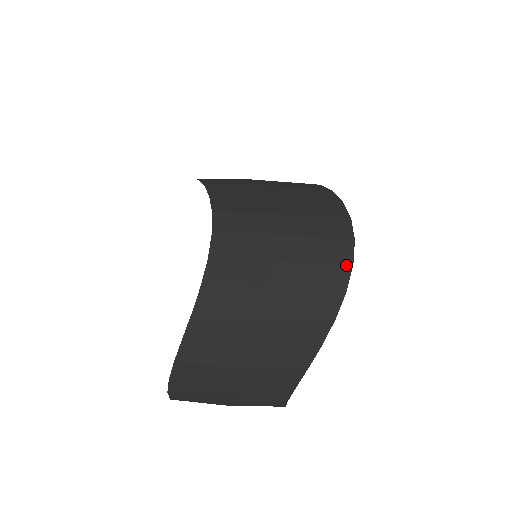
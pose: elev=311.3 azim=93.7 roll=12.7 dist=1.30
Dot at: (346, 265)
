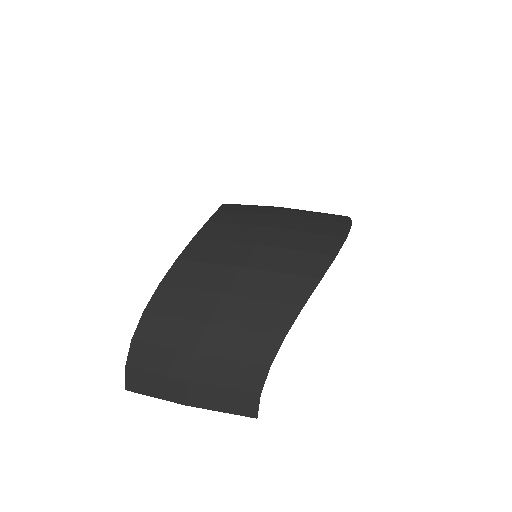
Dot at: (340, 237)
